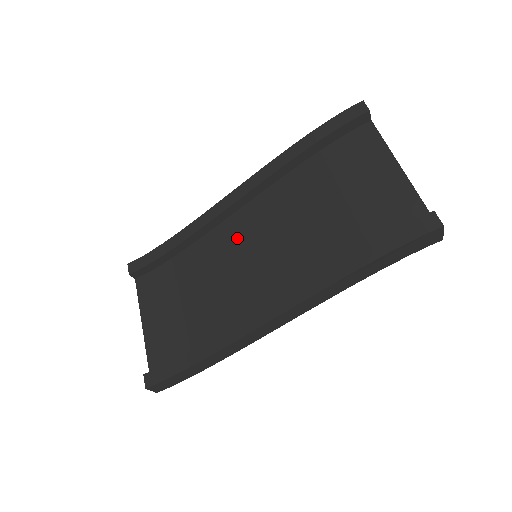
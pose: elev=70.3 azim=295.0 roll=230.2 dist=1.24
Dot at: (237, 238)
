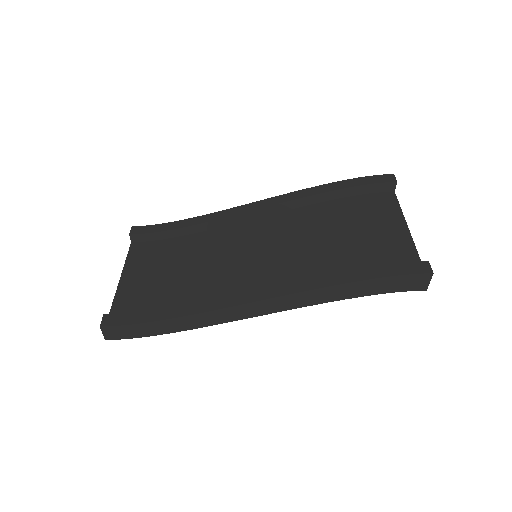
Dot at: (244, 238)
